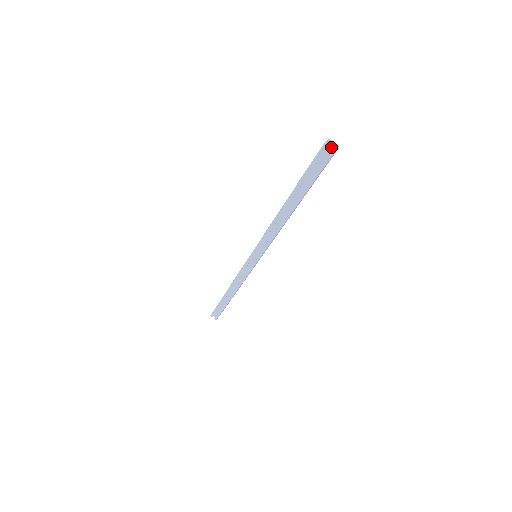
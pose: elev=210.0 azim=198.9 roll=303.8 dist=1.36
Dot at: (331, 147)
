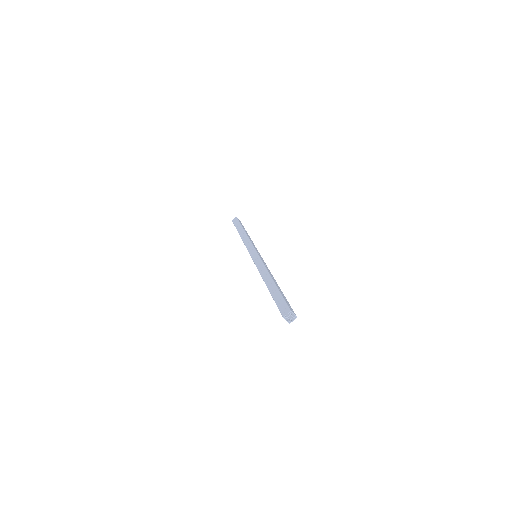
Dot at: (291, 315)
